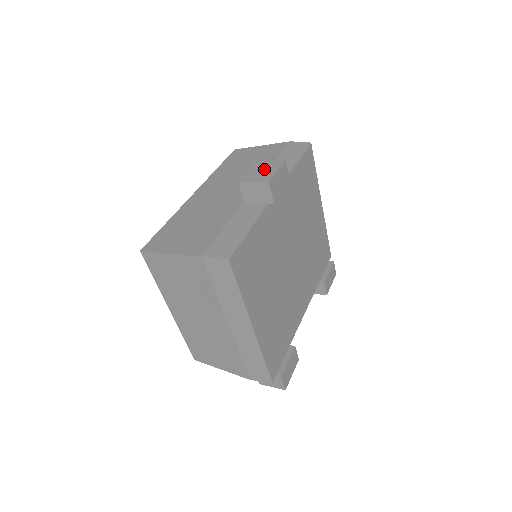
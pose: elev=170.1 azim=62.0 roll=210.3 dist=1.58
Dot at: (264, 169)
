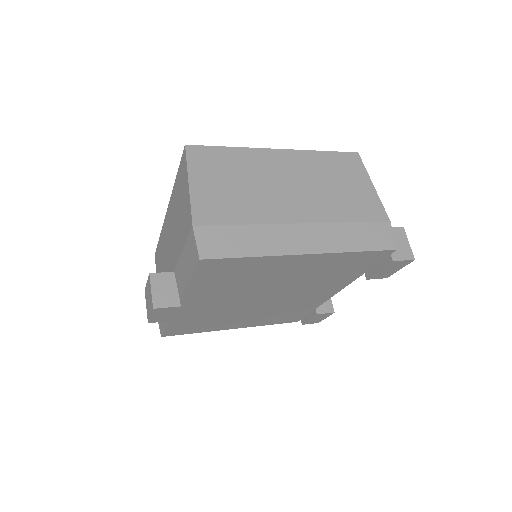
Dot at: (148, 299)
